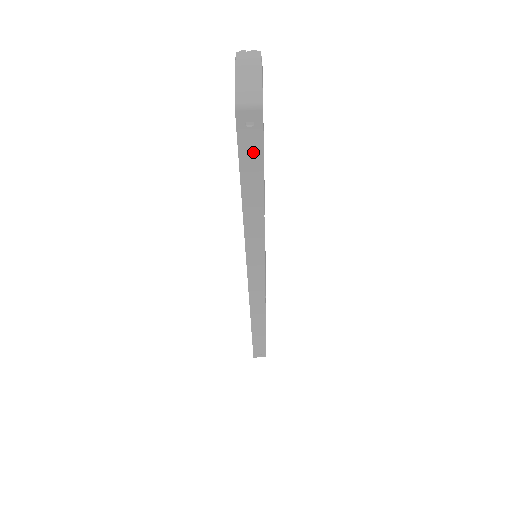
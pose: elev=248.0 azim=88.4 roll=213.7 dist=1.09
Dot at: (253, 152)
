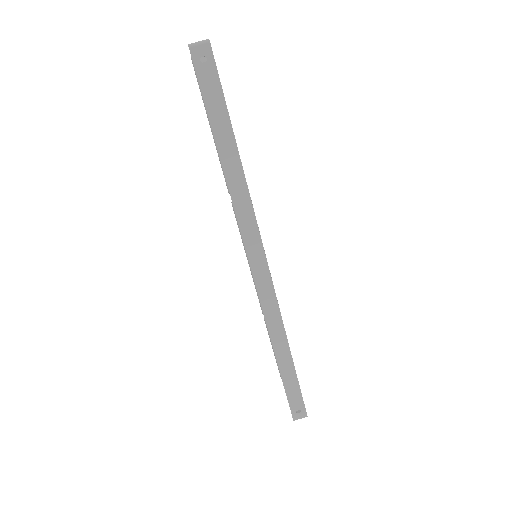
Dot at: (213, 90)
